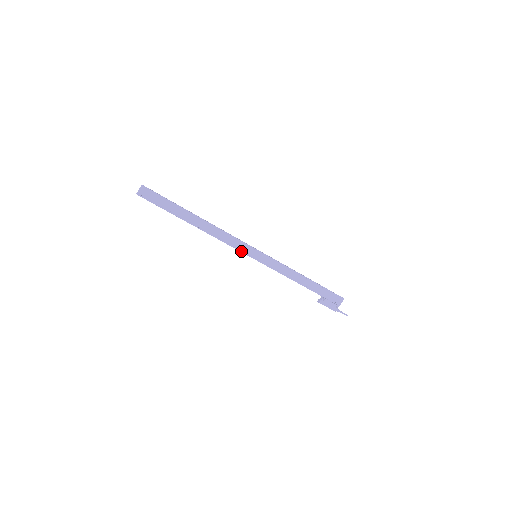
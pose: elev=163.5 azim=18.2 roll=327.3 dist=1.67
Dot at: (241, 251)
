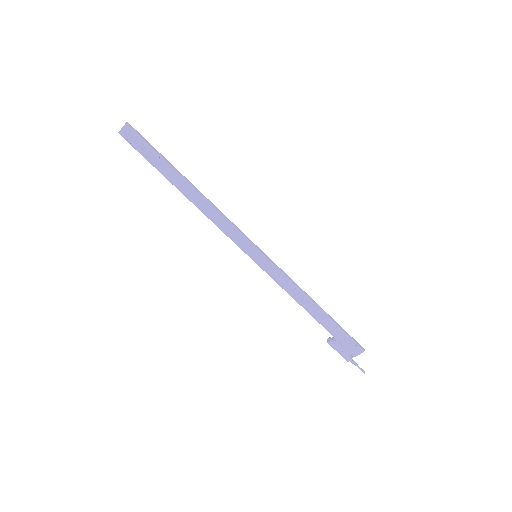
Dot at: (236, 243)
